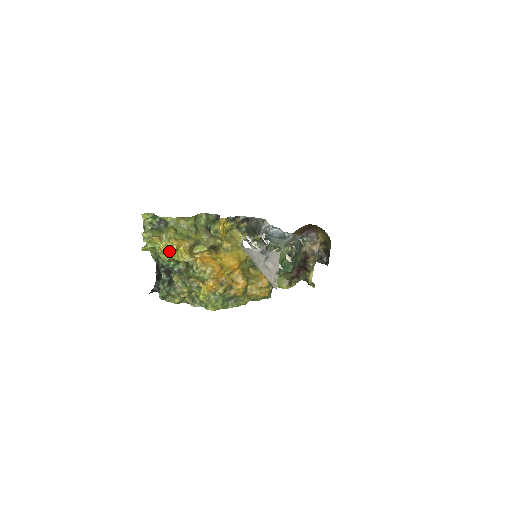
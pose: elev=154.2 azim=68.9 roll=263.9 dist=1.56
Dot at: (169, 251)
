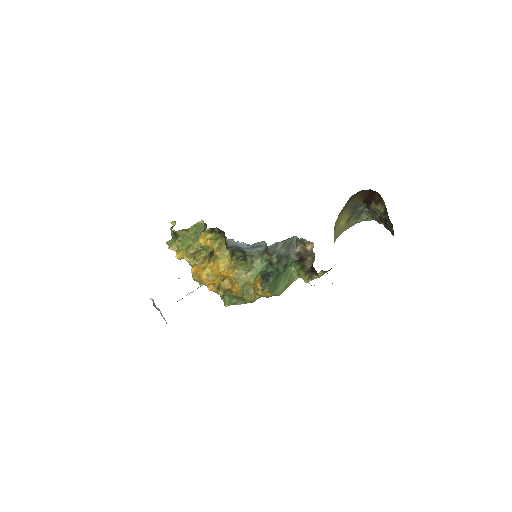
Dot at: occluded
